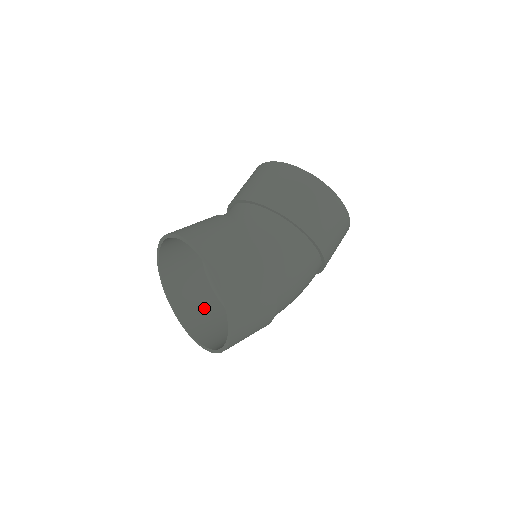
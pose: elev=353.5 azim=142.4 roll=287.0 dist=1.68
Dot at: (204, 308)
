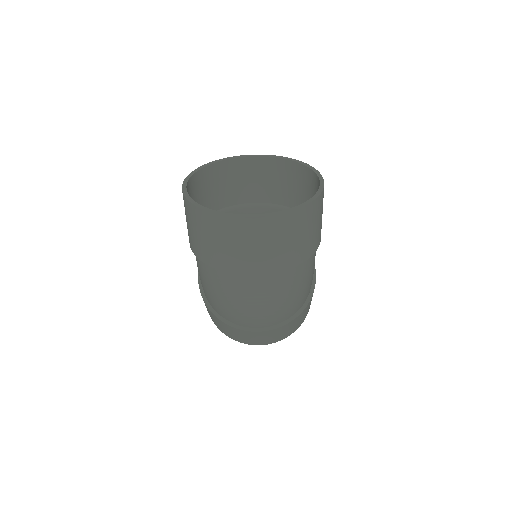
Dot at: occluded
